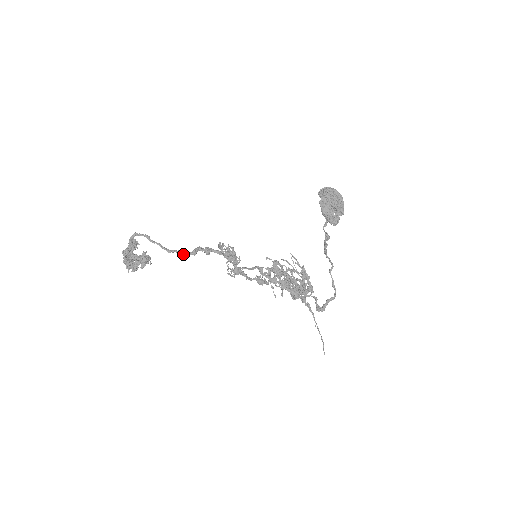
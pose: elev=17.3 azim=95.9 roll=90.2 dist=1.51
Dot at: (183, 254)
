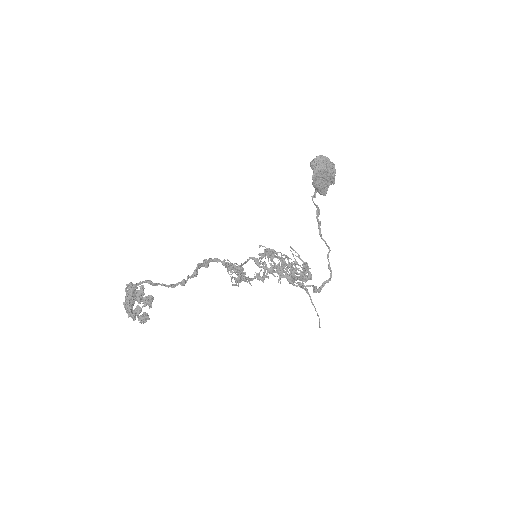
Dot at: (186, 281)
